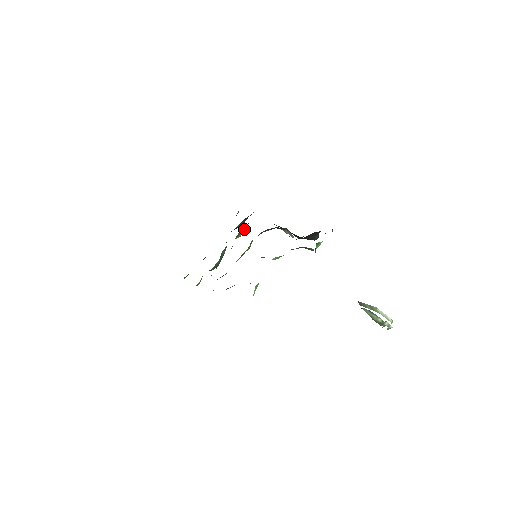
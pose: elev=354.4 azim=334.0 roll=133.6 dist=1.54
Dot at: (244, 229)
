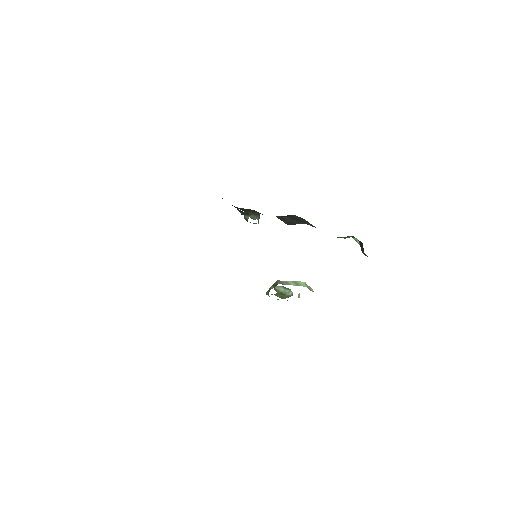
Dot at: occluded
